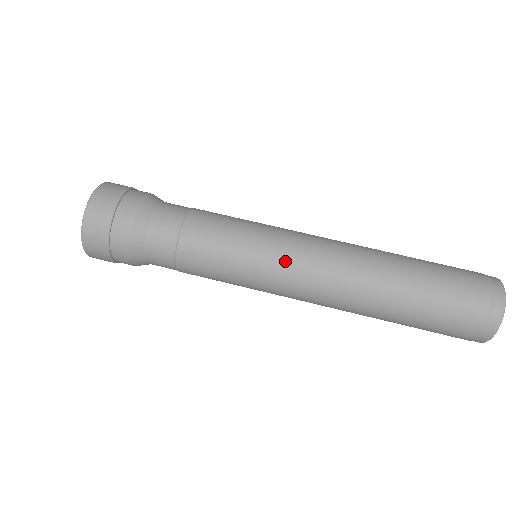
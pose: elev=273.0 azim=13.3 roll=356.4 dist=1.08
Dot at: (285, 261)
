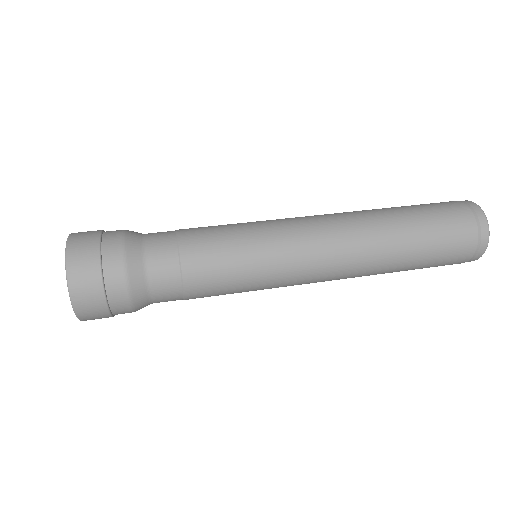
Dot at: (296, 266)
